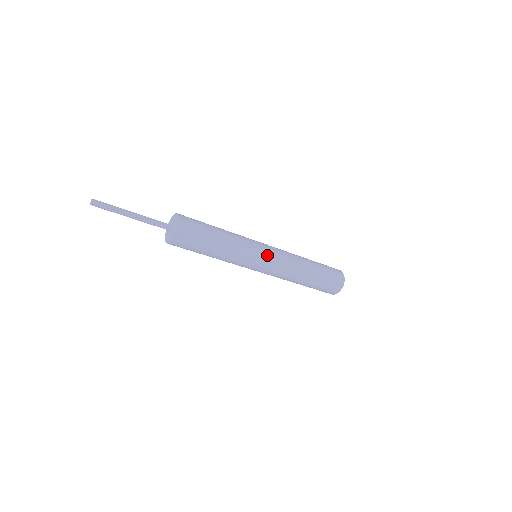
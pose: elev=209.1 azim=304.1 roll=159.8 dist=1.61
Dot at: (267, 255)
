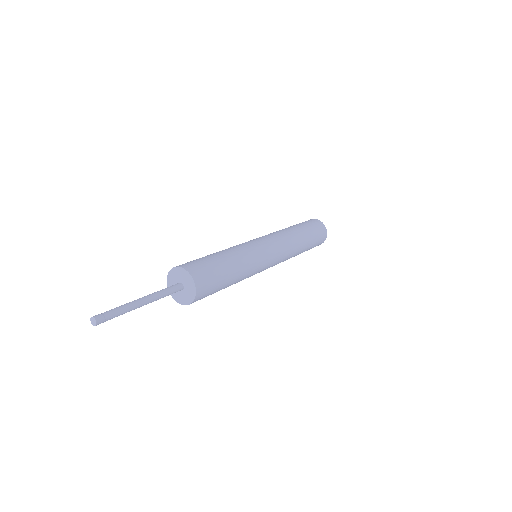
Dot at: (271, 264)
